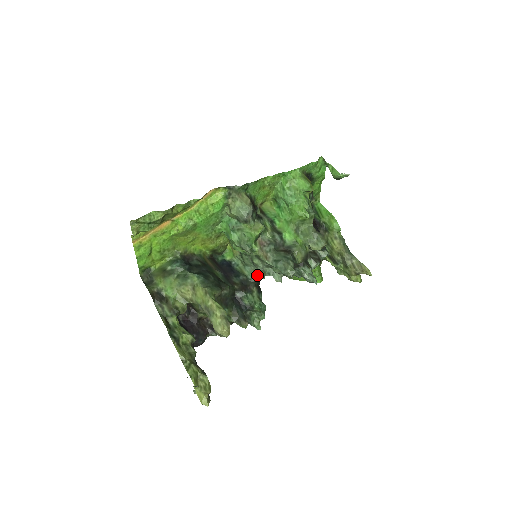
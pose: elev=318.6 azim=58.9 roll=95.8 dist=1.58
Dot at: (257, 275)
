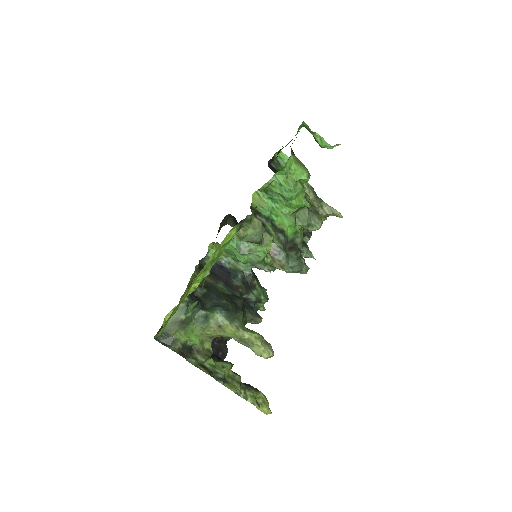
Dot at: (254, 267)
